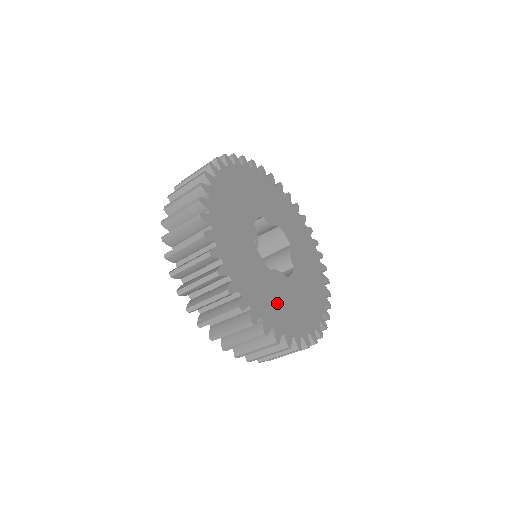
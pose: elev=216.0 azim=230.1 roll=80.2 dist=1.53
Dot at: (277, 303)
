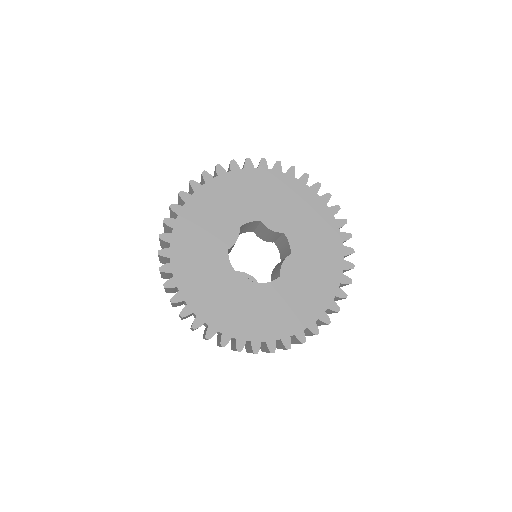
Dot at: (309, 288)
